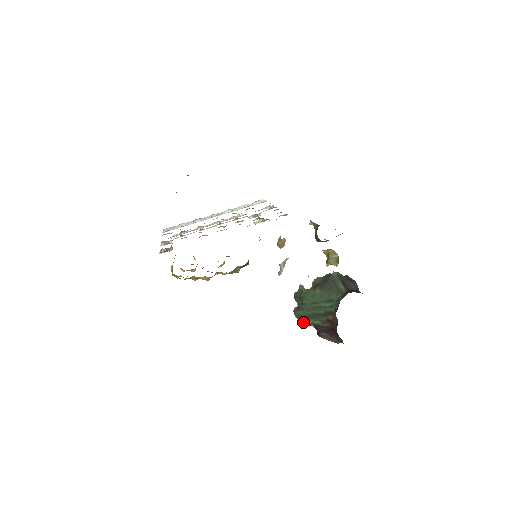
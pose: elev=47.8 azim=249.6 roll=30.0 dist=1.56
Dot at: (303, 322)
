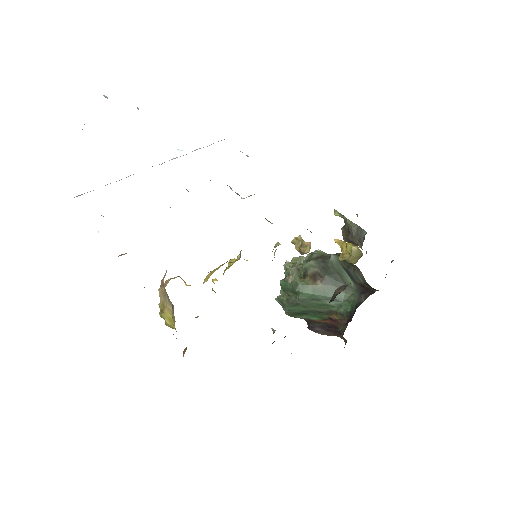
Dot at: occluded
